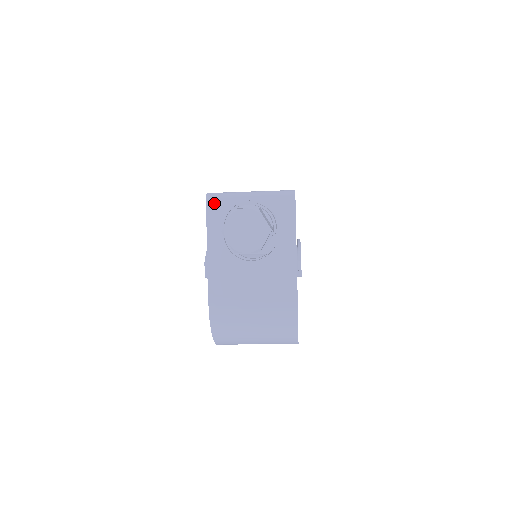
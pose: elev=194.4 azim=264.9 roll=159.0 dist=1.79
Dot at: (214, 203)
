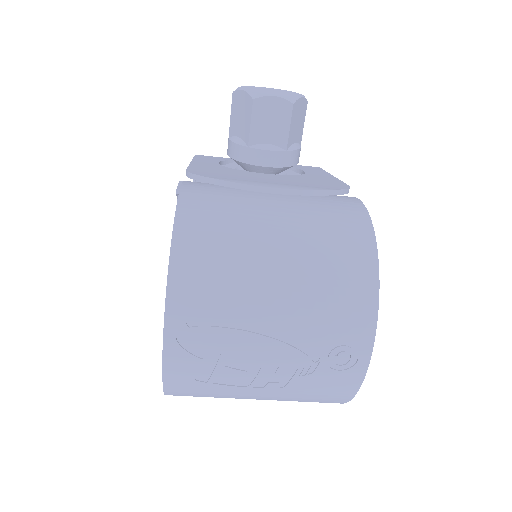
Dot at: (206, 156)
